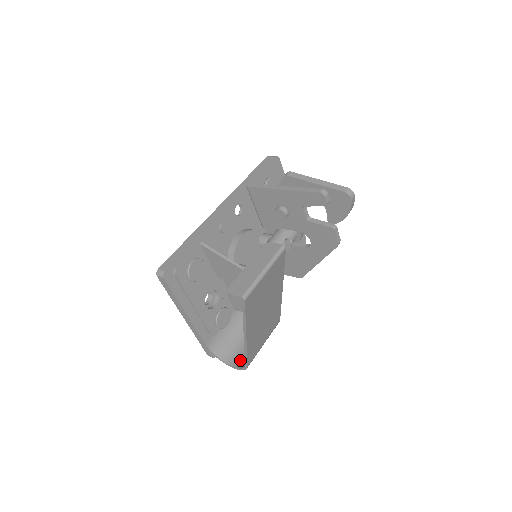
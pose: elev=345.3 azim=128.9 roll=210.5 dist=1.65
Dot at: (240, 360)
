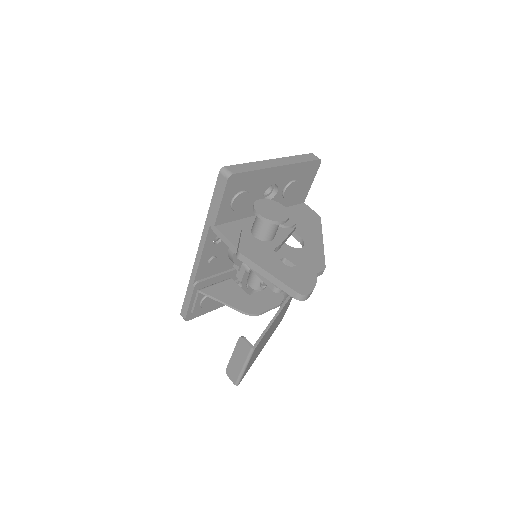
Dot at: occluded
